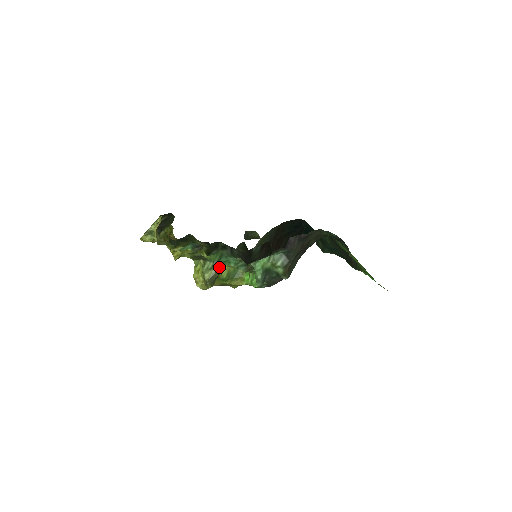
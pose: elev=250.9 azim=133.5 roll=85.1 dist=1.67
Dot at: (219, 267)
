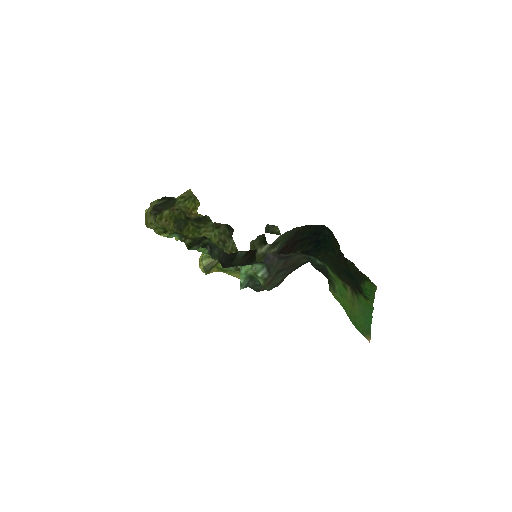
Dot at: occluded
